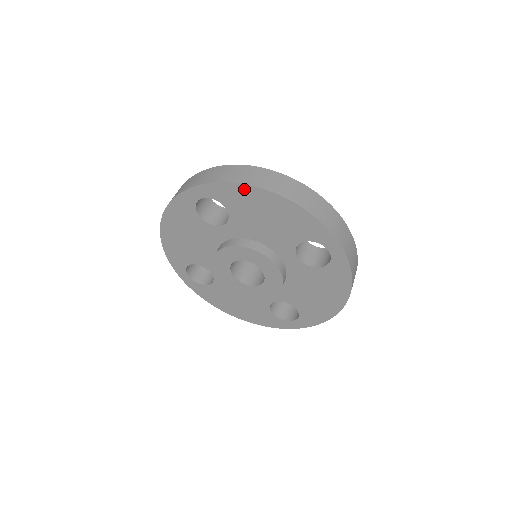
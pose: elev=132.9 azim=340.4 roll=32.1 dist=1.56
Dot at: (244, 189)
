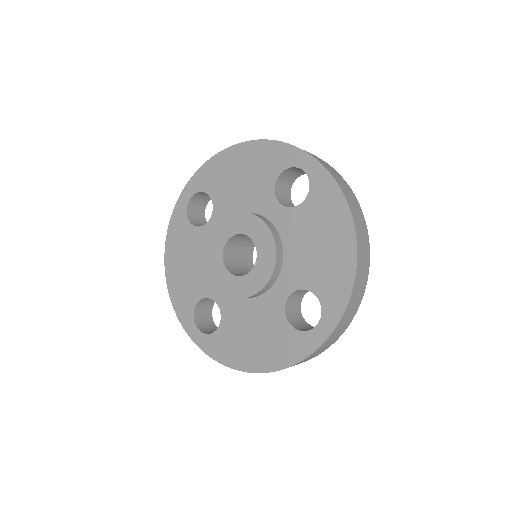
Dot at: (215, 160)
